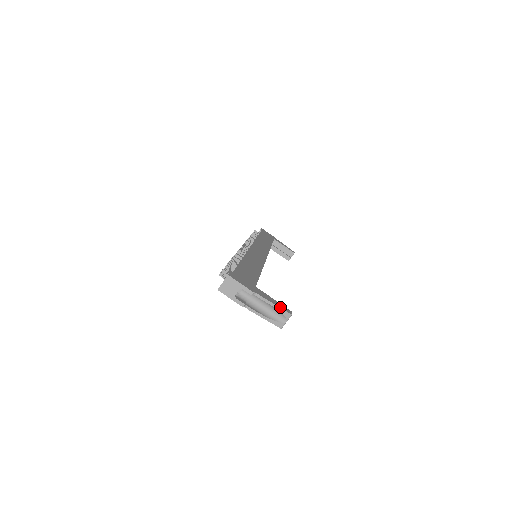
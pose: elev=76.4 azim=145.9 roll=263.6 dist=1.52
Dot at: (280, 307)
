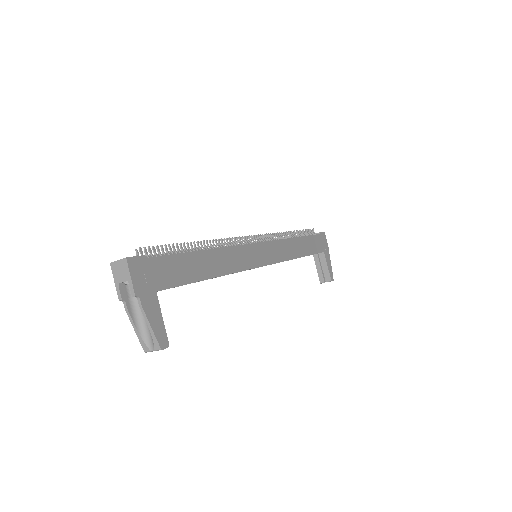
Dot at: (155, 332)
